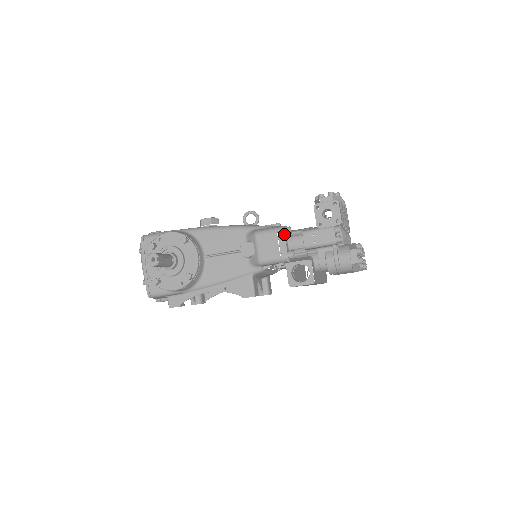
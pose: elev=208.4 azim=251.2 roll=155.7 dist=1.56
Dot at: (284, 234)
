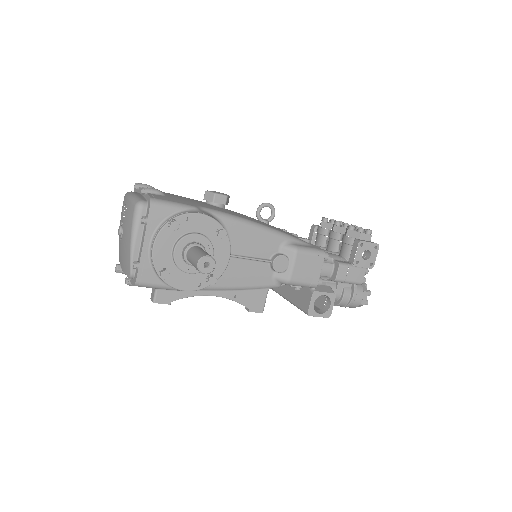
Dot at: occluded
